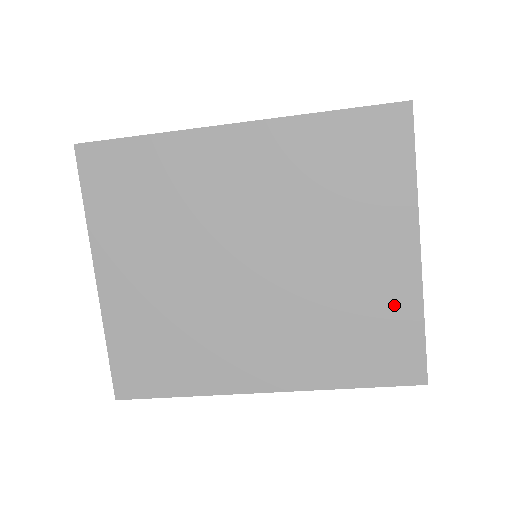
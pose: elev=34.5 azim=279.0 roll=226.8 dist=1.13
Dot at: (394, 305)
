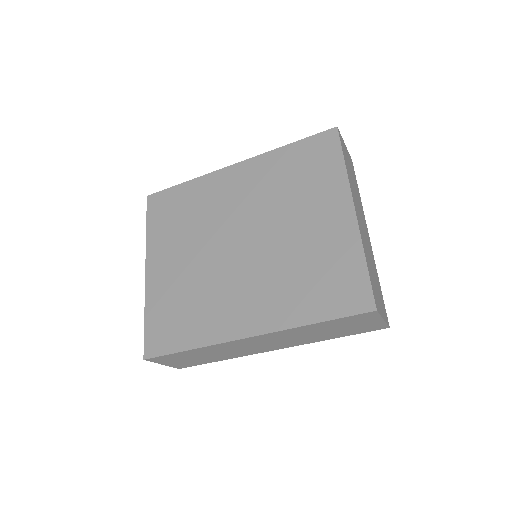
Dot at: (341, 251)
